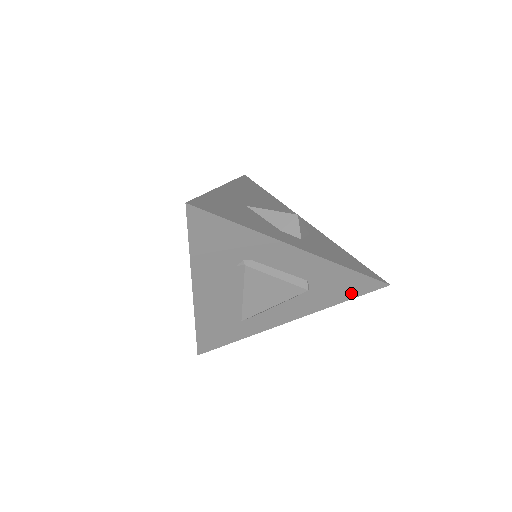
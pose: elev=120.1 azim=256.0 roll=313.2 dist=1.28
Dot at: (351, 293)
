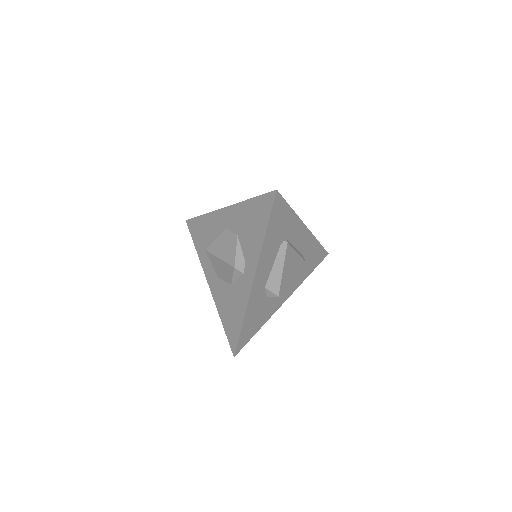
Dot at: (315, 264)
